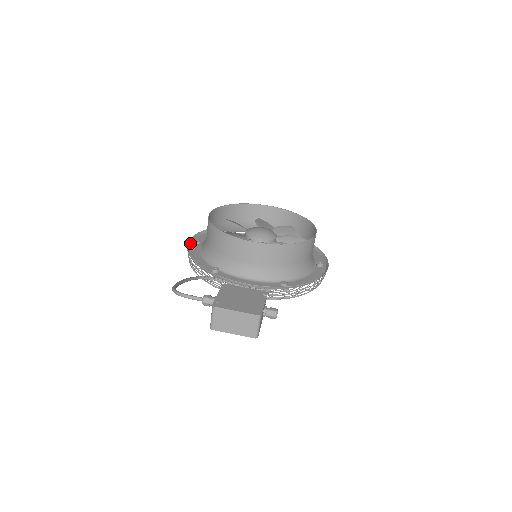
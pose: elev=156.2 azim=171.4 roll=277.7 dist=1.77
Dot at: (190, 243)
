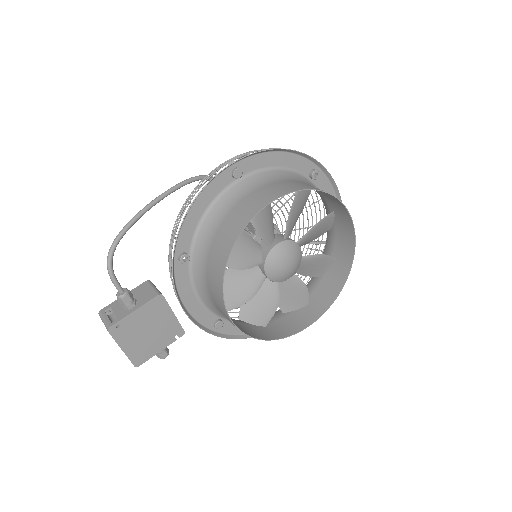
Dot at: (227, 167)
